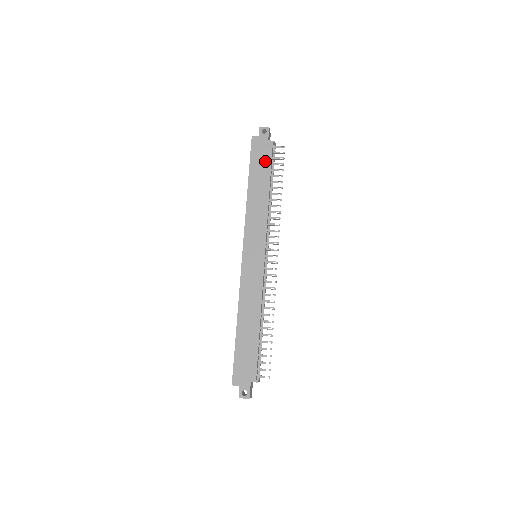
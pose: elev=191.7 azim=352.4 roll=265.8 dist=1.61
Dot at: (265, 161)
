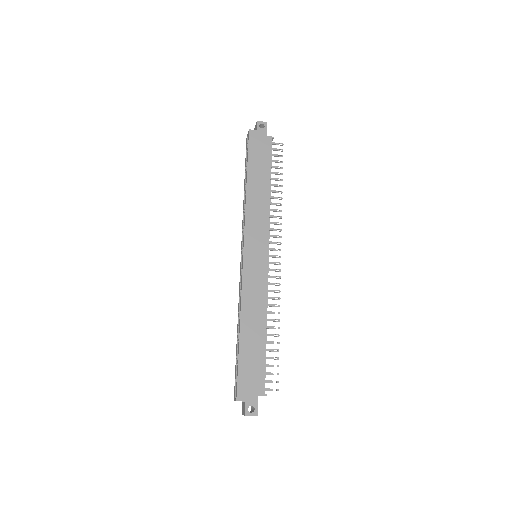
Dot at: (264, 156)
